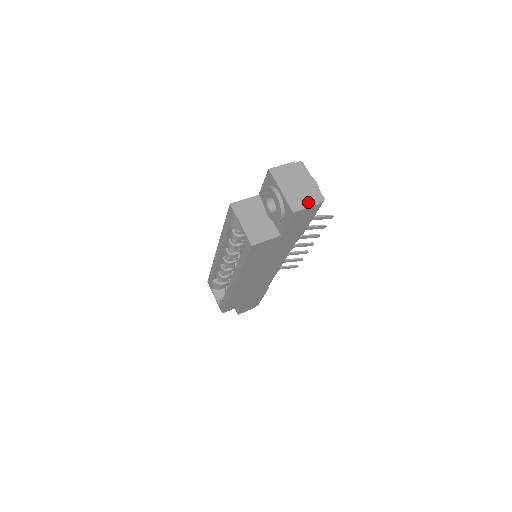
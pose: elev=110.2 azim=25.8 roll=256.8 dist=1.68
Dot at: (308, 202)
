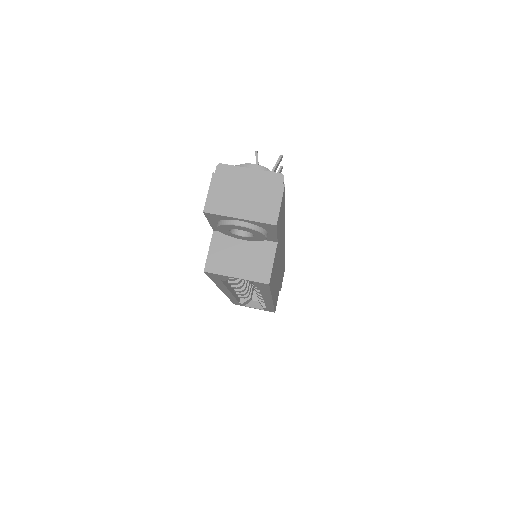
Dot at: (274, 197)
